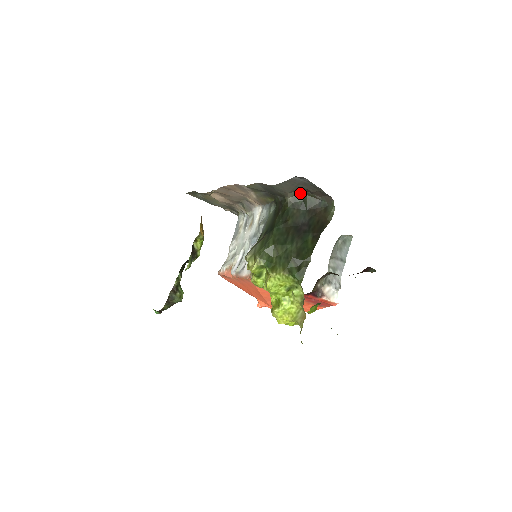
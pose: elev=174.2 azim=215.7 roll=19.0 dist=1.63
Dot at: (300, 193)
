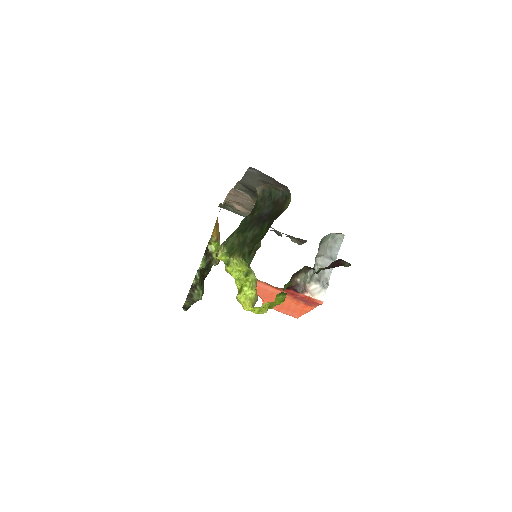
Dot at: (266, 187)
